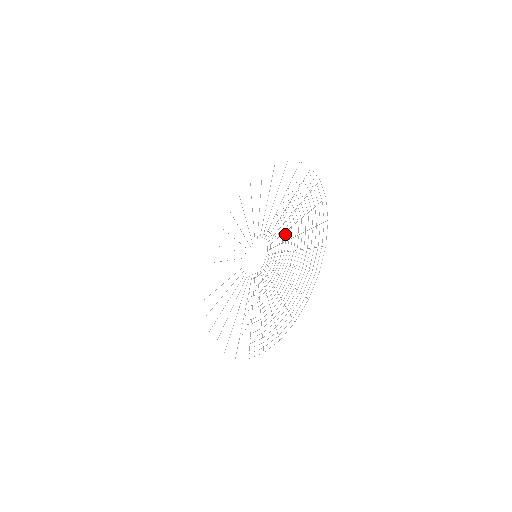
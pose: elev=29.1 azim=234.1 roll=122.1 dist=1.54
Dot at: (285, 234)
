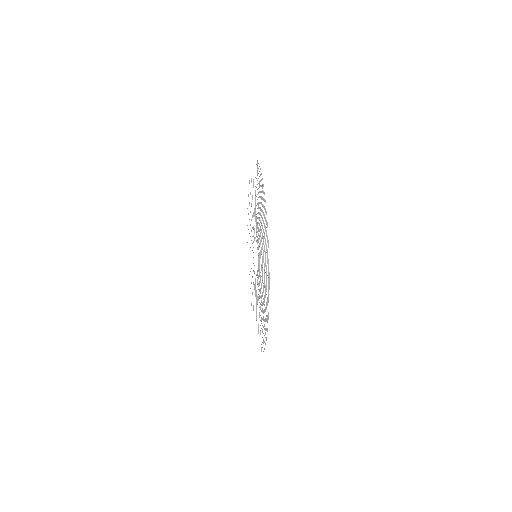
Dot at: occluded
